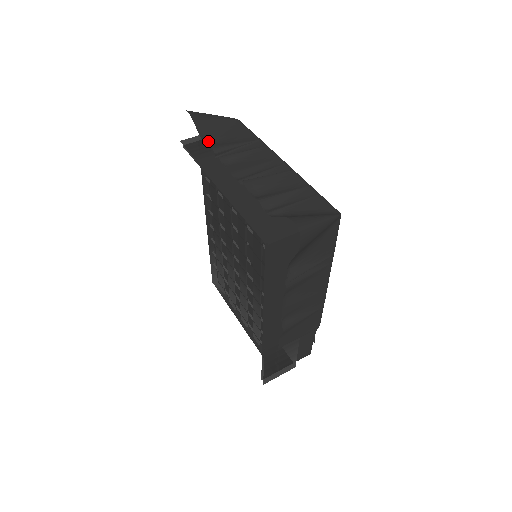
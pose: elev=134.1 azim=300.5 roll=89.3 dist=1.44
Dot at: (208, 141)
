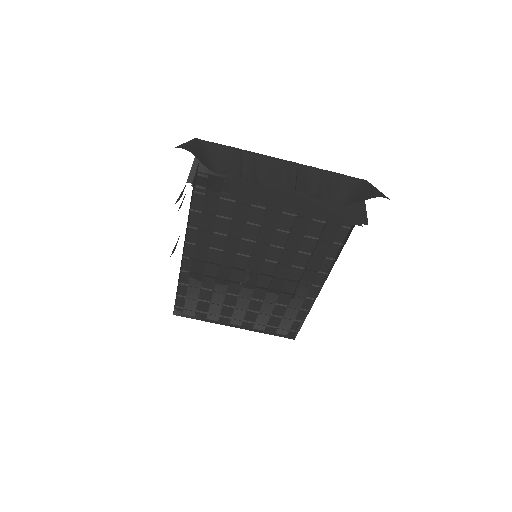
Dot at: (213, 170)
